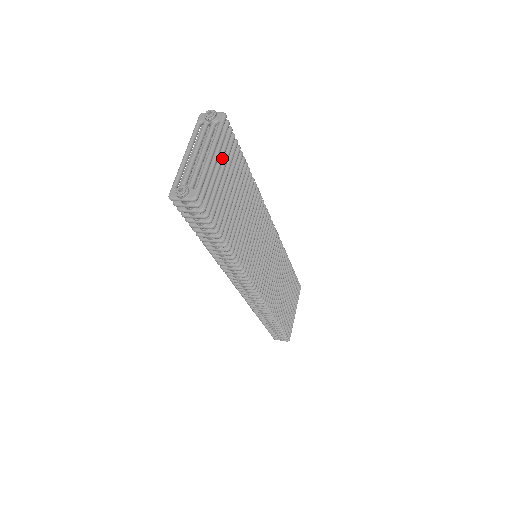
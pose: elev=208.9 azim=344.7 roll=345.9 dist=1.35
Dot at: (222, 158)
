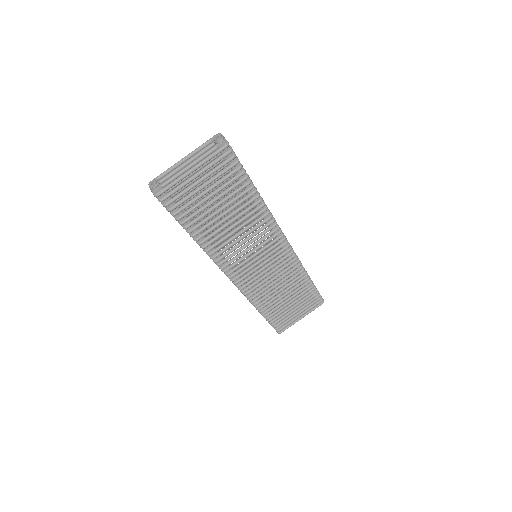
Dot at: (208, 176)
